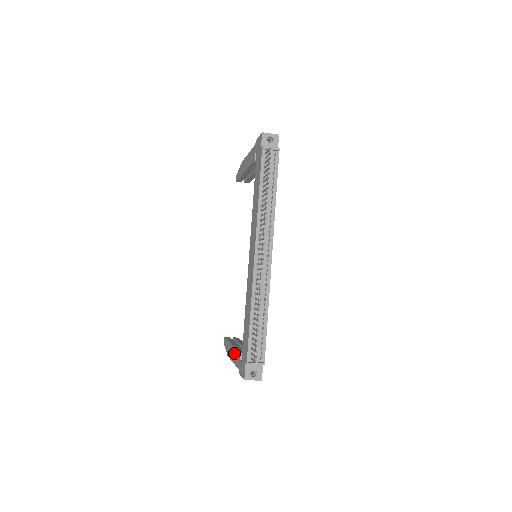
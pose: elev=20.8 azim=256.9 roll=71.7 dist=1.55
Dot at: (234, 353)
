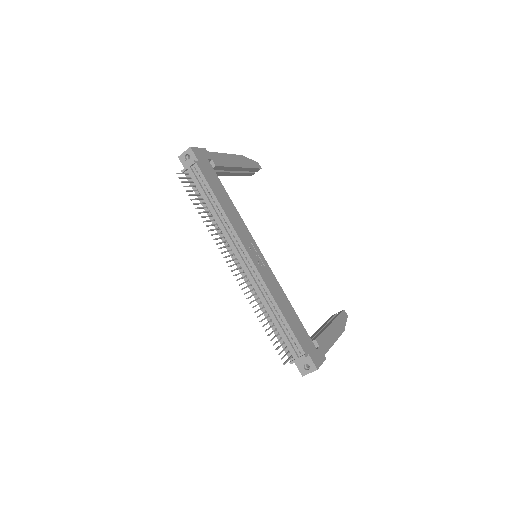
Dot at: occluded
